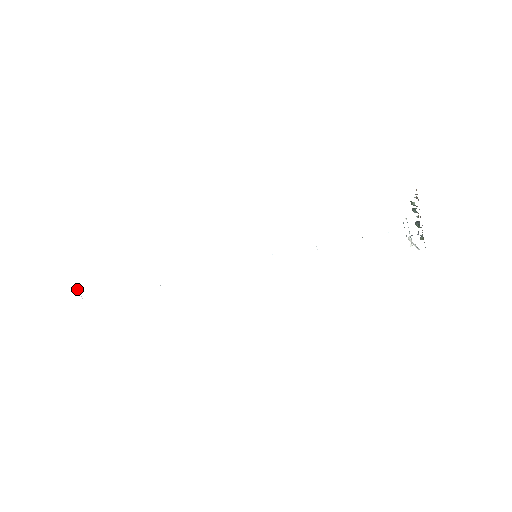
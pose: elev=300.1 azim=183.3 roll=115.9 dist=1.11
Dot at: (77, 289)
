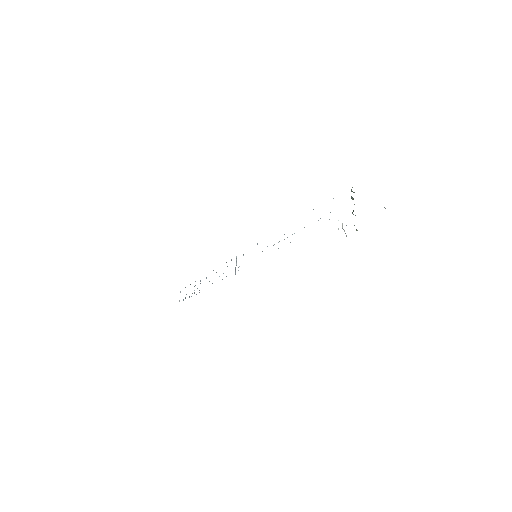
Dot at: occluded
